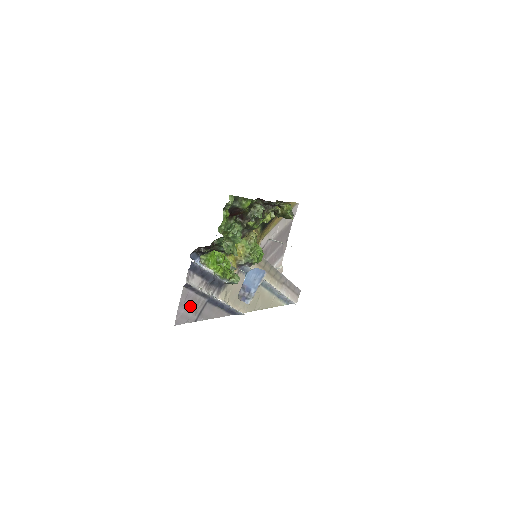
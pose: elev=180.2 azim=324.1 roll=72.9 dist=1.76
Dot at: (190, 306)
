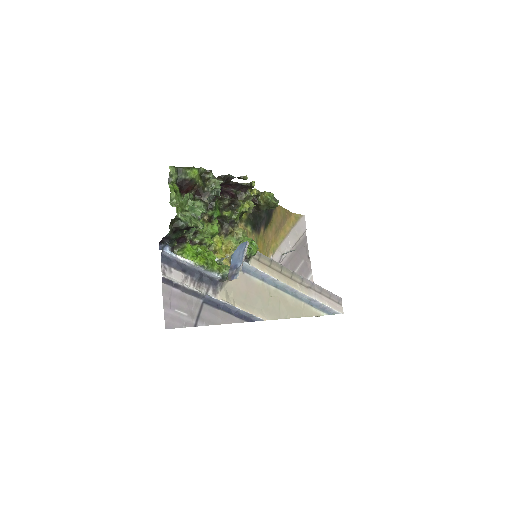
Dot at: (180, 307)
